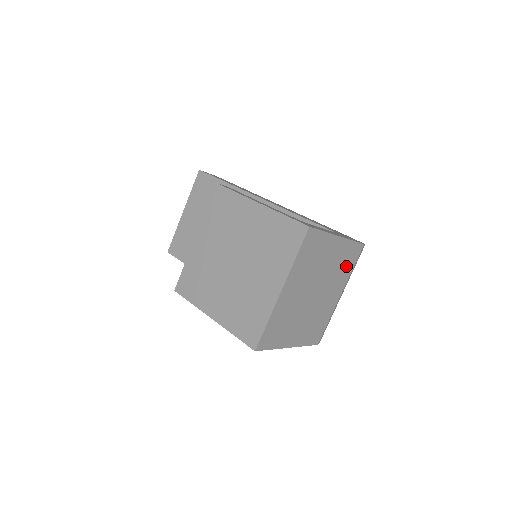
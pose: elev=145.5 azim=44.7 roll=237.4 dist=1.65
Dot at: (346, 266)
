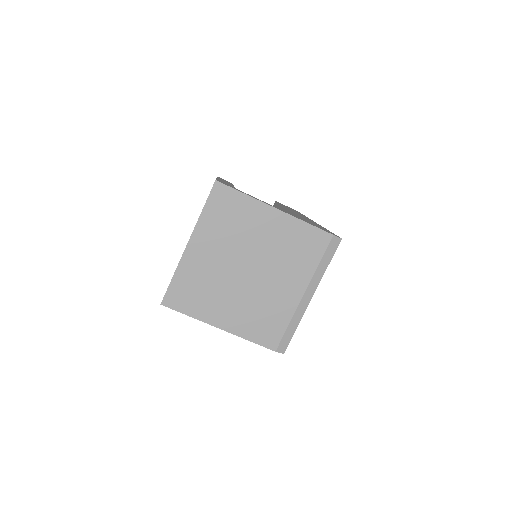
Dot at: (303, 255)
